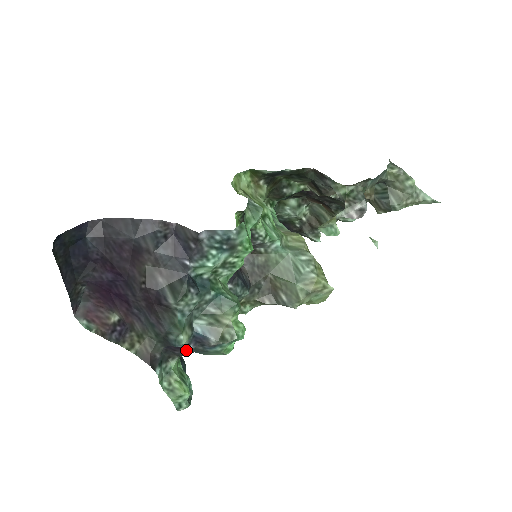
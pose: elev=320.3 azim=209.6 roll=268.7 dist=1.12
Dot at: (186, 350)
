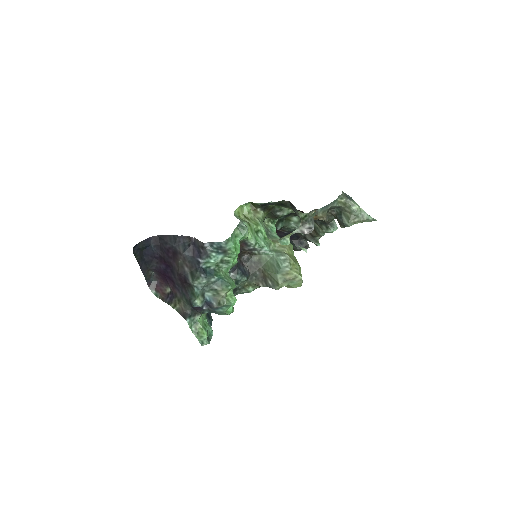
Dot at: (202, 310)
